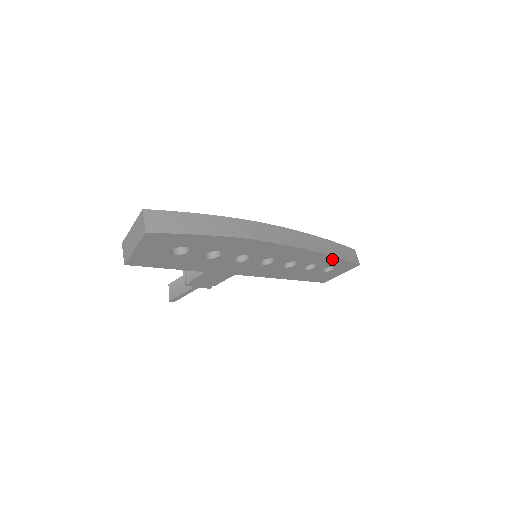
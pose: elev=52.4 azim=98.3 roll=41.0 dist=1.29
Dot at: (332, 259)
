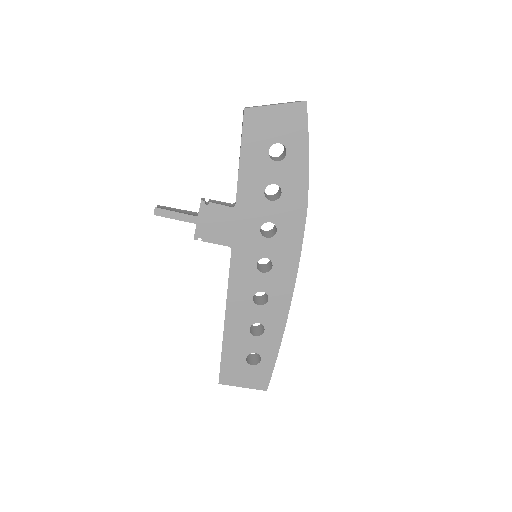
Dot at: (276, 342)
